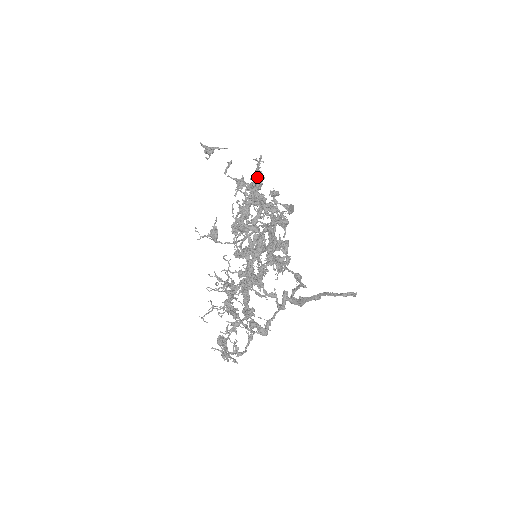
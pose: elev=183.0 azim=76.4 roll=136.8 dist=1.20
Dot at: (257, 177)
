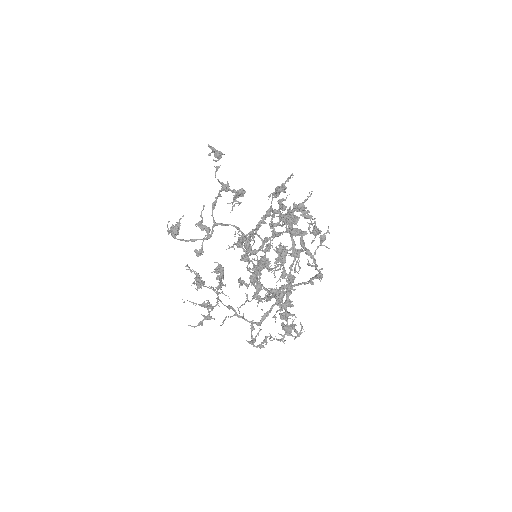
Dot at: (280, 190)
